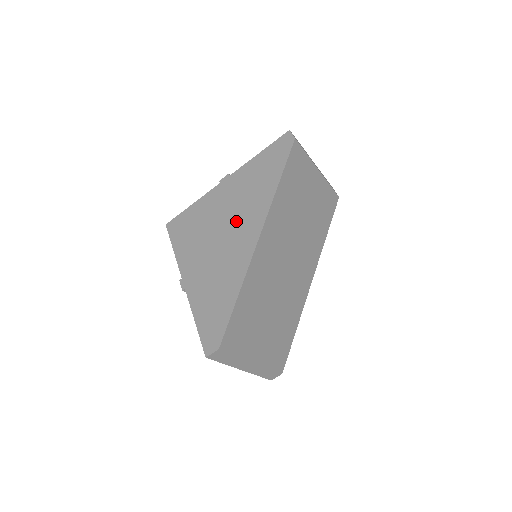
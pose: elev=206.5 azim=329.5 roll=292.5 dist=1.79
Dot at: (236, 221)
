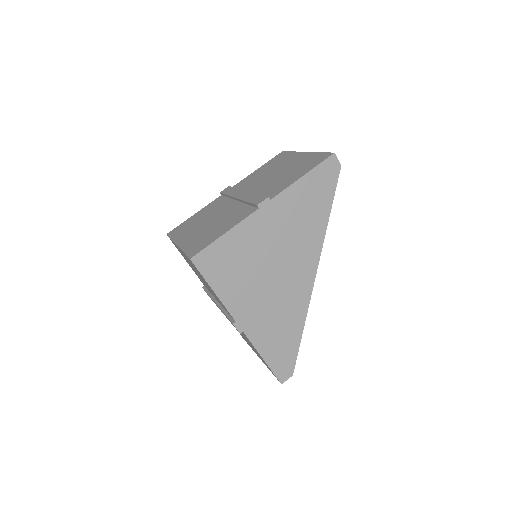
Dot at: (289, 258)
